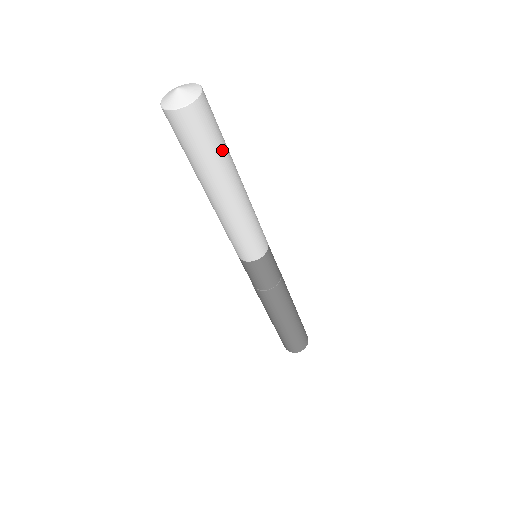
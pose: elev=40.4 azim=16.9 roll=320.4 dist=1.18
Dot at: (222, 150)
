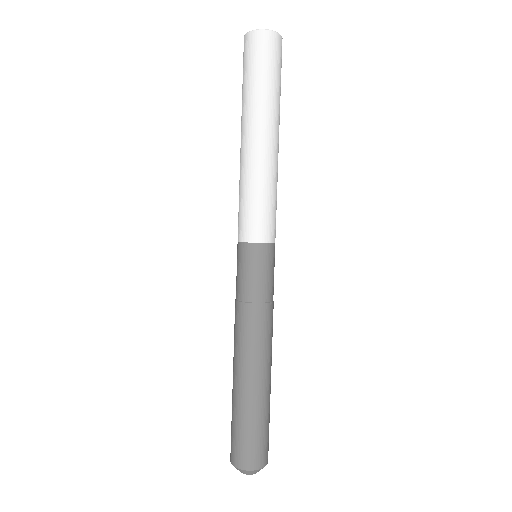
Dot at: (267, 89)
